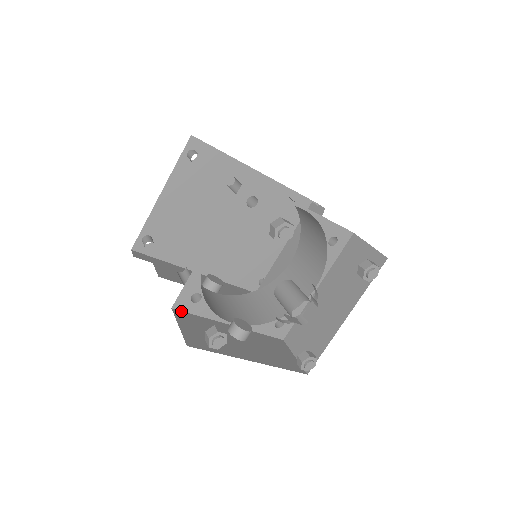
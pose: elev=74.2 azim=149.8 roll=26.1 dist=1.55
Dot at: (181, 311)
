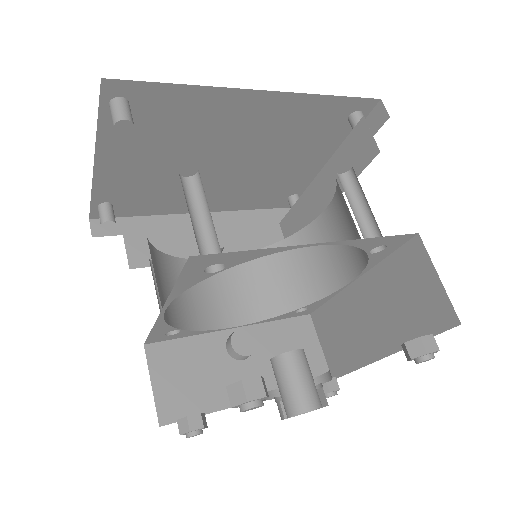
Dot at: (158, 342)
